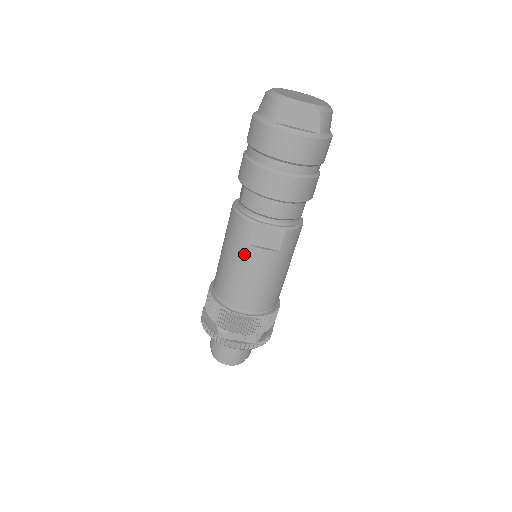
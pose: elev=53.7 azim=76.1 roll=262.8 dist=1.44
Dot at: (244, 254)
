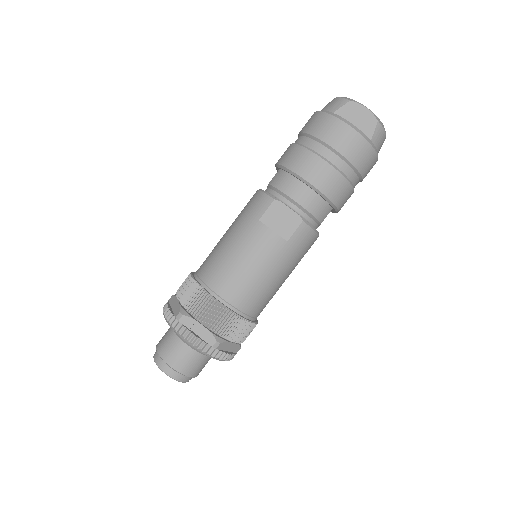
Dot at: (250, 230)
